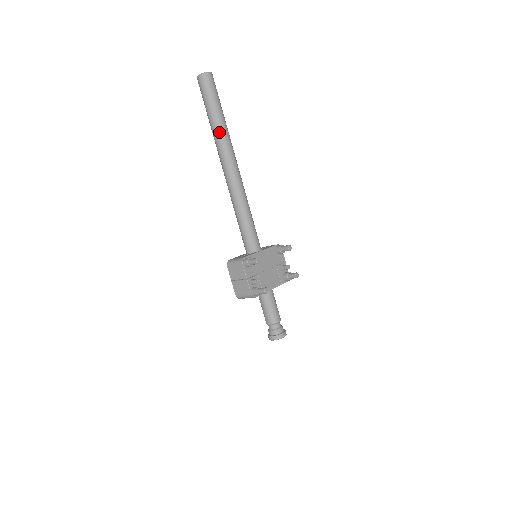
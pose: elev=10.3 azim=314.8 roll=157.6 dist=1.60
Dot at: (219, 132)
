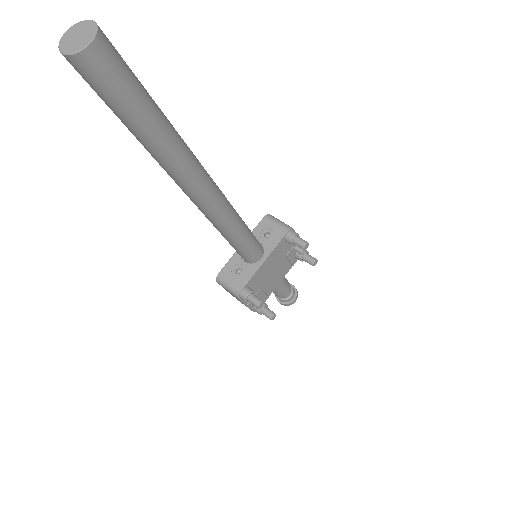
Dot at: (160, 157)
